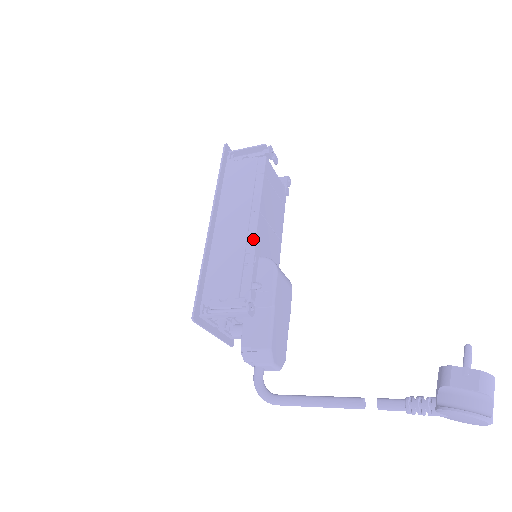
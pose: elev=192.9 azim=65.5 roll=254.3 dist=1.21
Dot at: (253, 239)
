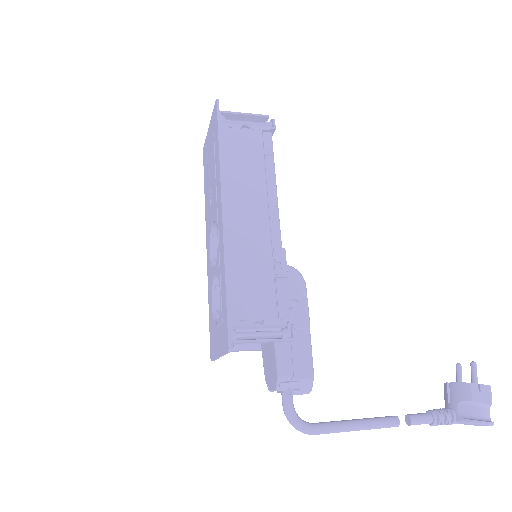
Dot at: (280, 243)
